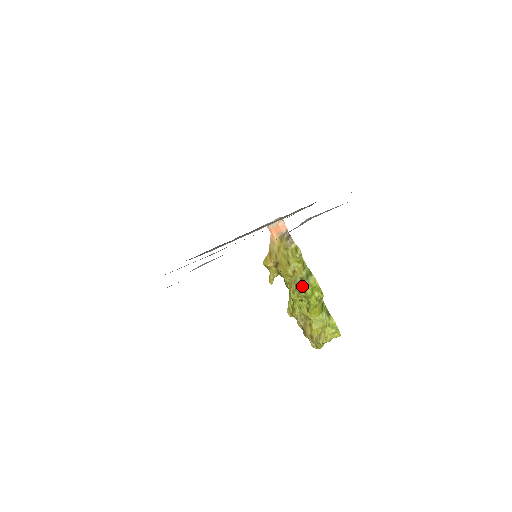
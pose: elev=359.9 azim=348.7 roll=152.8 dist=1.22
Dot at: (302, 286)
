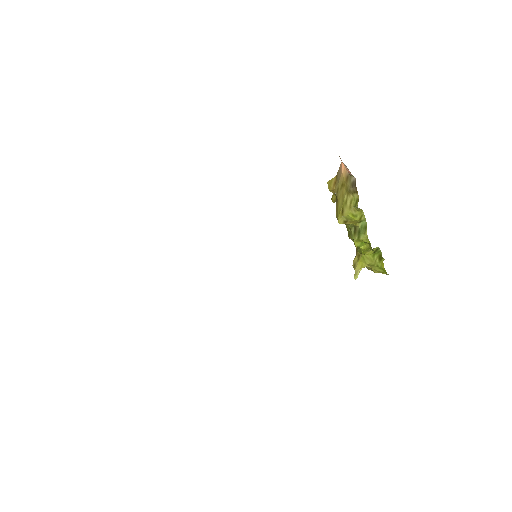
Dot at: (352, 234)
